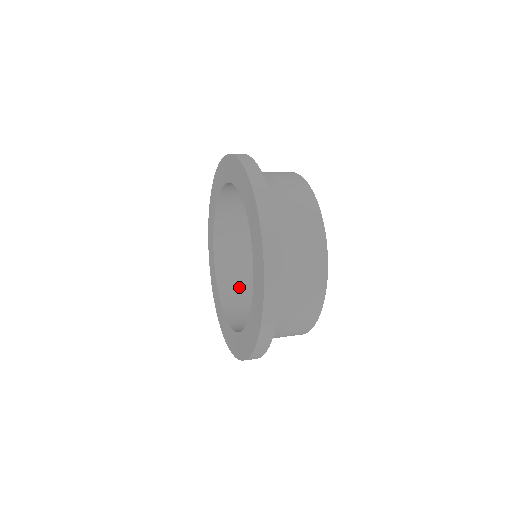
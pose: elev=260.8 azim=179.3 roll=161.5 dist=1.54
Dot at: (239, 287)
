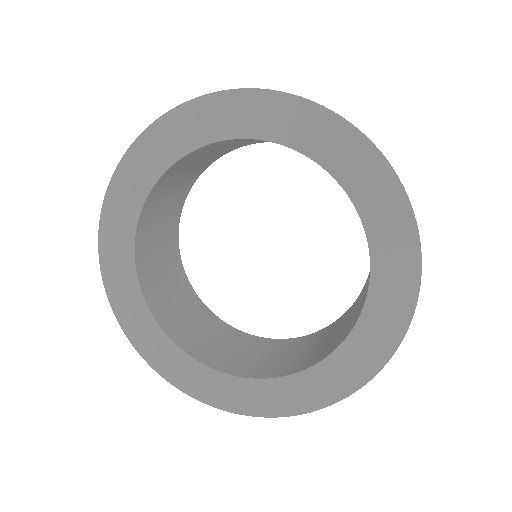
Dot at: (155, 258)
